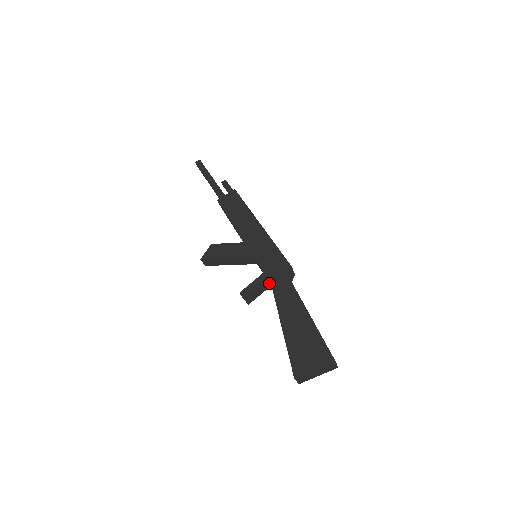
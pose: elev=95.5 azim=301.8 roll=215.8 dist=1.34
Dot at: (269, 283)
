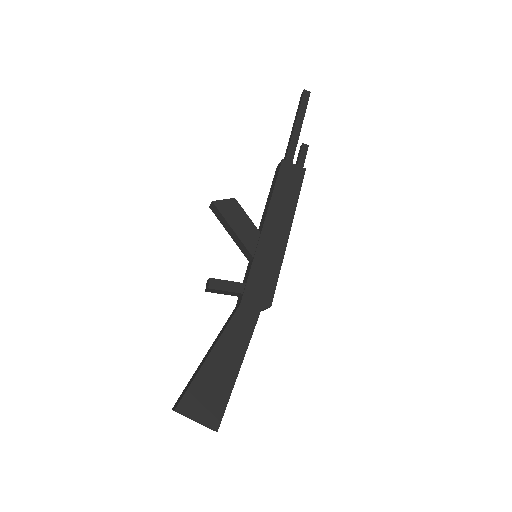
Dot at: (240, 295)
